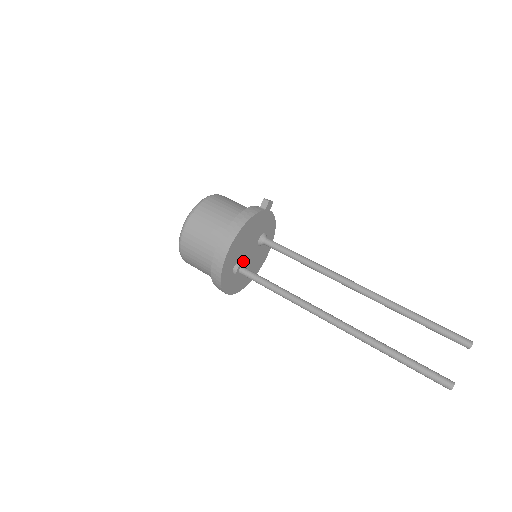
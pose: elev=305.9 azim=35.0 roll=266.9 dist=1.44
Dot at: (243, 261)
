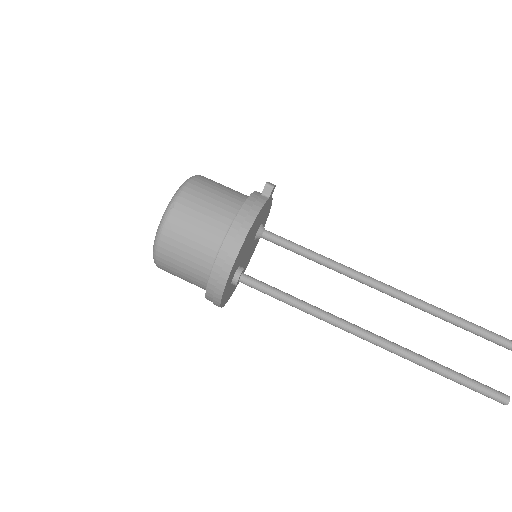
Dot at: (240, 264)
